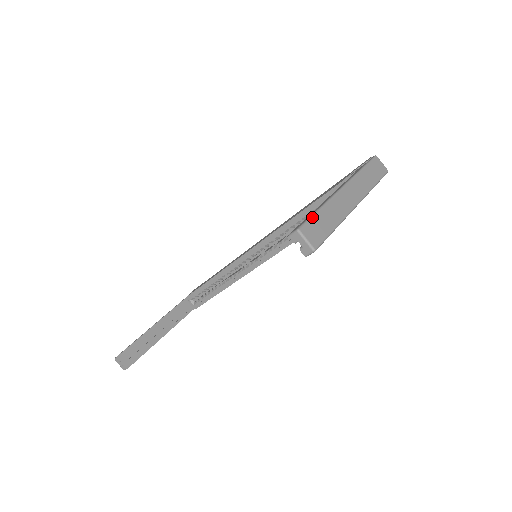
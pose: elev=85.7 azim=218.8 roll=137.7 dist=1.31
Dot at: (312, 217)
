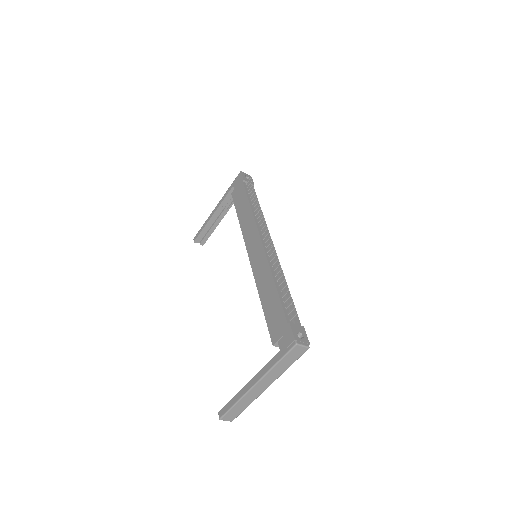
Dot at: (229, 412)
